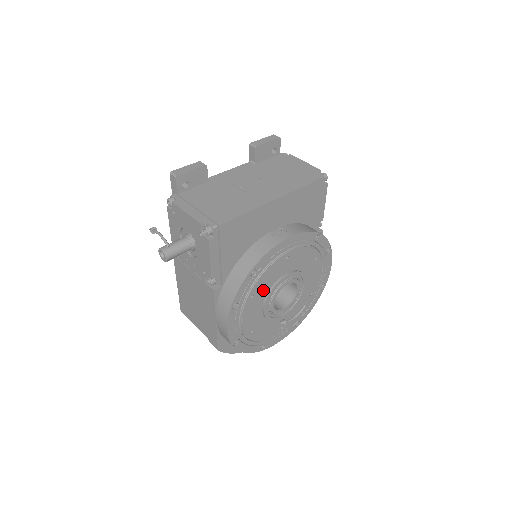
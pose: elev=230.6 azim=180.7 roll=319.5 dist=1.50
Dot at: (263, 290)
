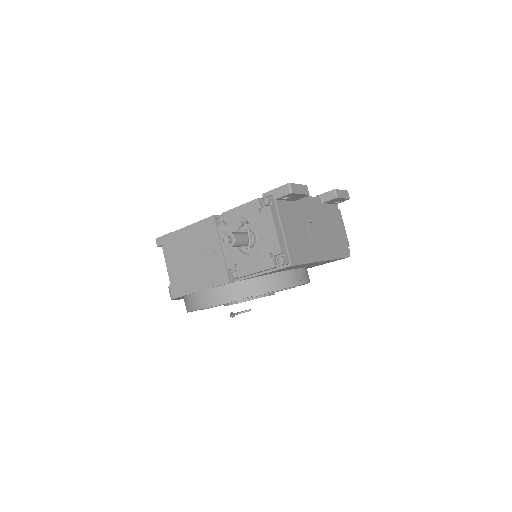
Dot at: occluded
